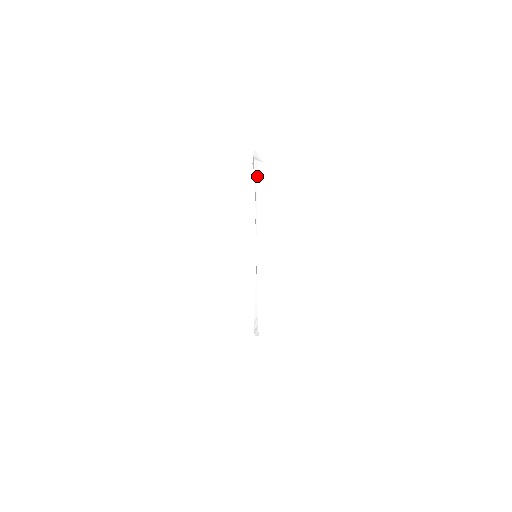
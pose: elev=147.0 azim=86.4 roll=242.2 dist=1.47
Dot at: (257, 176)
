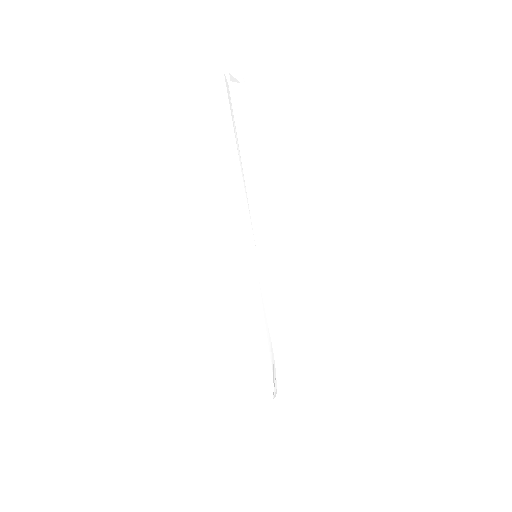
Dot at: (233, 117)
